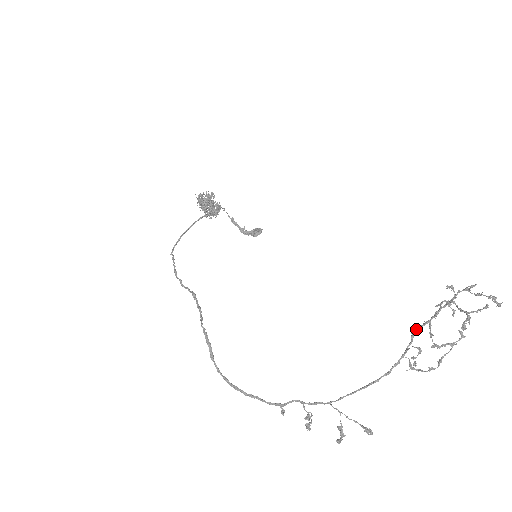
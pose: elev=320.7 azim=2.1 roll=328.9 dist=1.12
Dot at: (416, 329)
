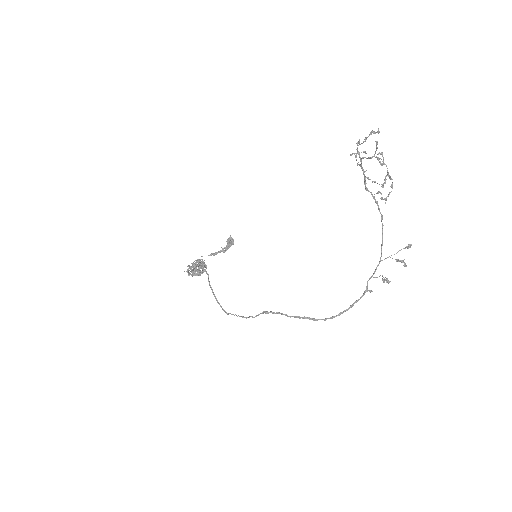
Dot at: (365, 187)
